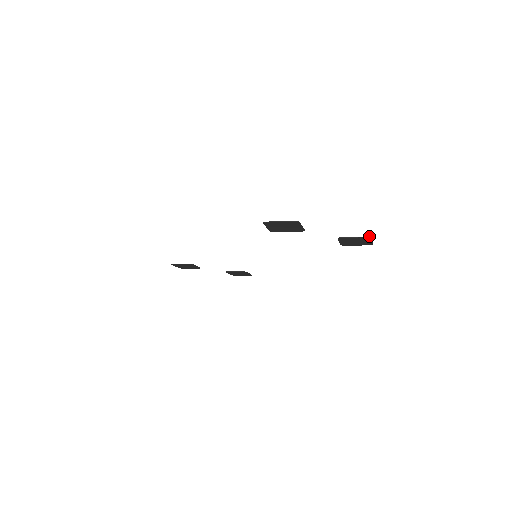
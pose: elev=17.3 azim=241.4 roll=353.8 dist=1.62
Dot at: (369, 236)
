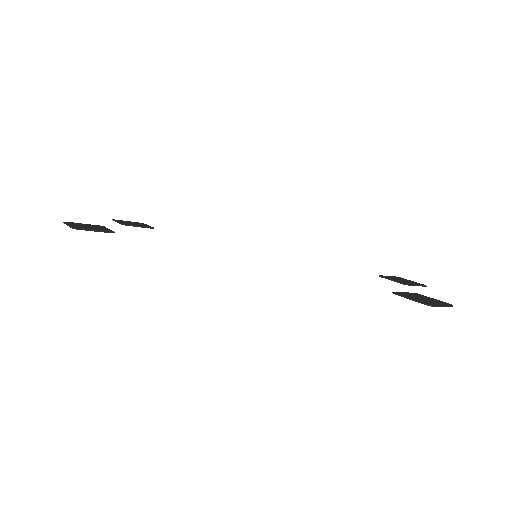
Dot at: occluded
